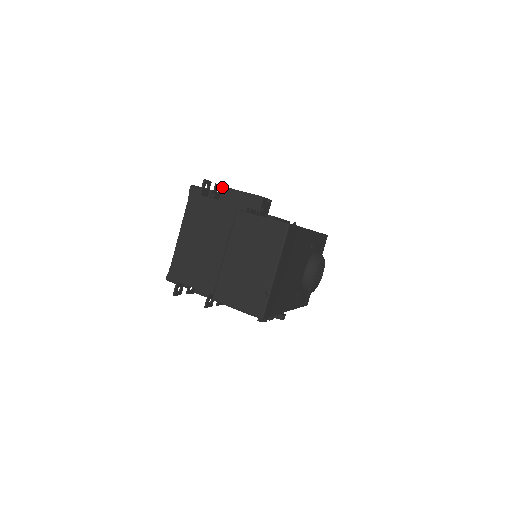
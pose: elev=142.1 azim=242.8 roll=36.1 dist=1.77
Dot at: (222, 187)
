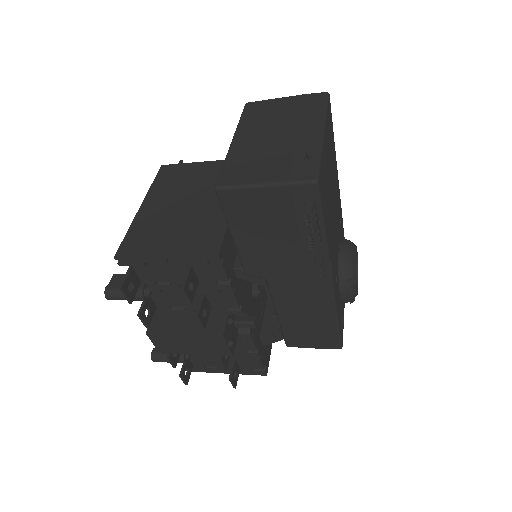
Dot at: occluded
